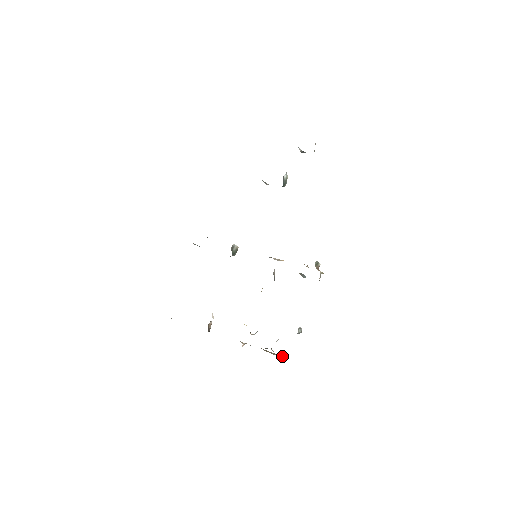
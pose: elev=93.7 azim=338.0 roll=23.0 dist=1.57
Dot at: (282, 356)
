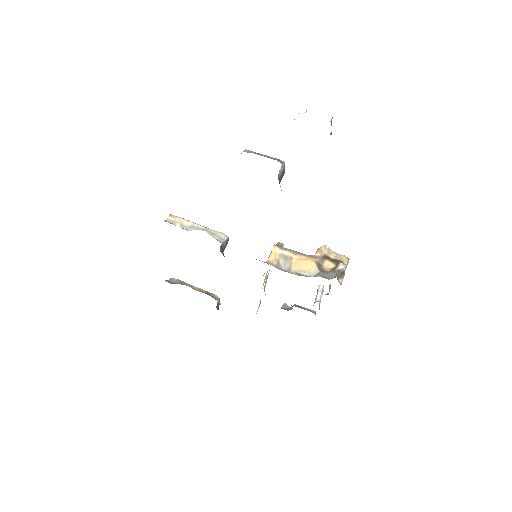
Dot at: occluded
